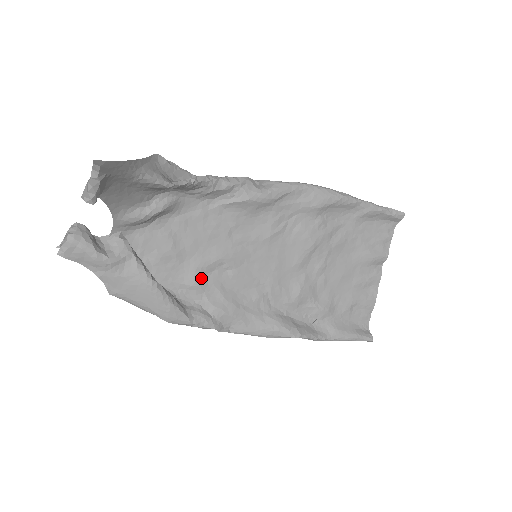
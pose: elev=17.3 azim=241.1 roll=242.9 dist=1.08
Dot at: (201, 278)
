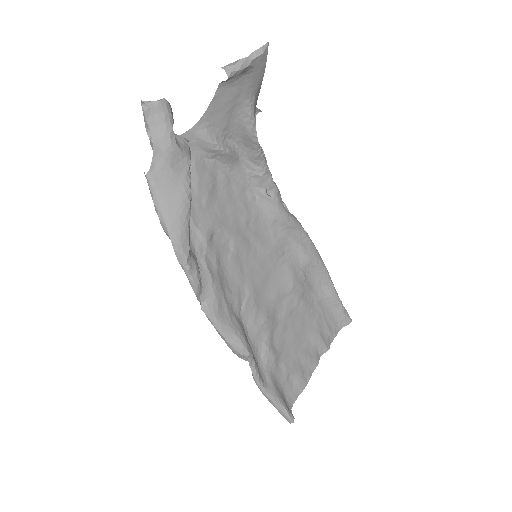
Dot at: (211, 235)
